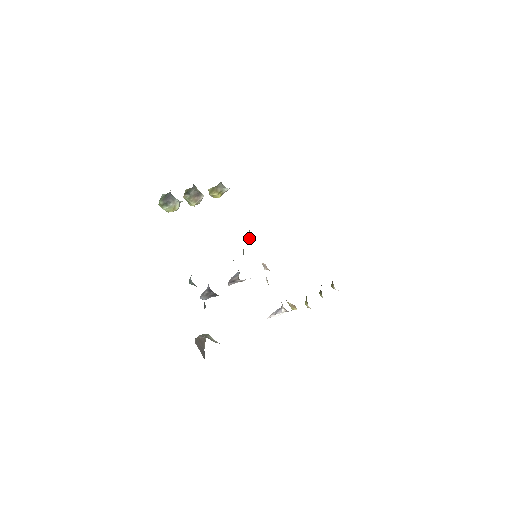
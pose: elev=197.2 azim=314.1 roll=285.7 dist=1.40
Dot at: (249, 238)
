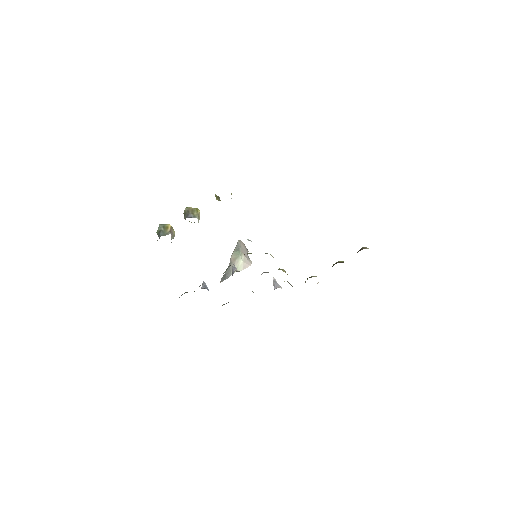
Dot at: occluded
